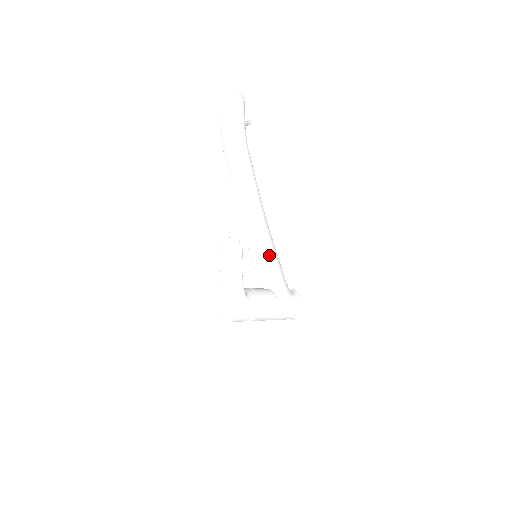
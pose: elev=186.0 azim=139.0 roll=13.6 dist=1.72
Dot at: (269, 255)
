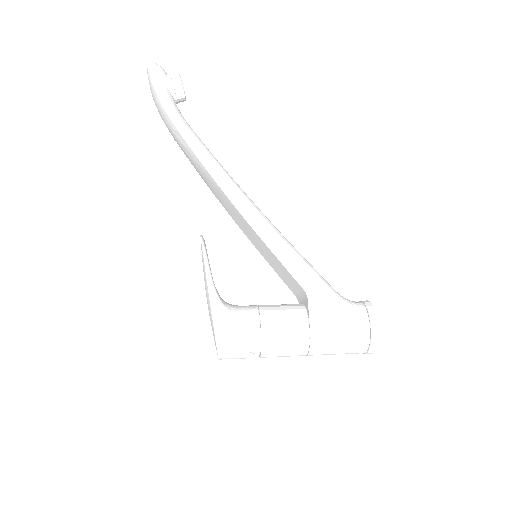
Dot at: (266, 247)
